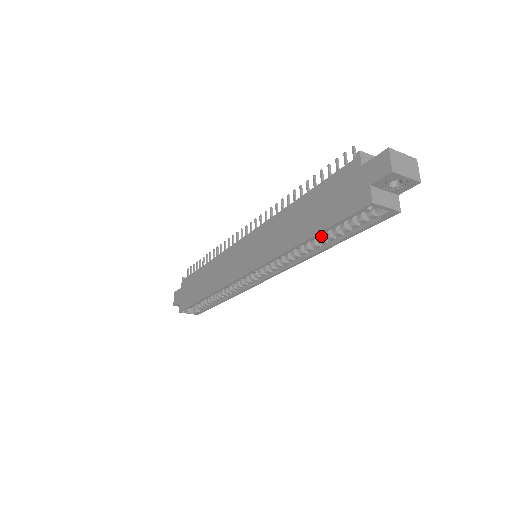
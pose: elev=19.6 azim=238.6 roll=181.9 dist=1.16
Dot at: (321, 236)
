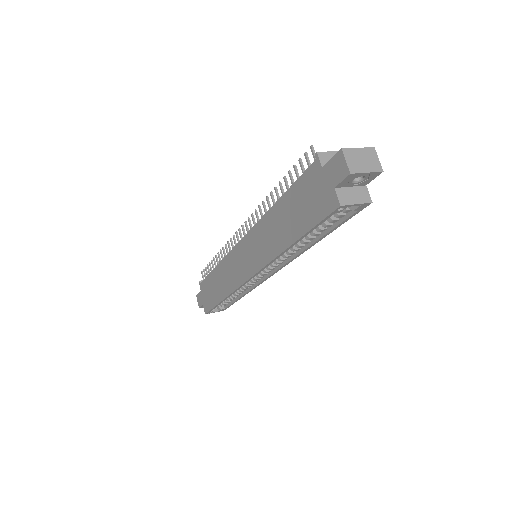
Dot at: occluded
